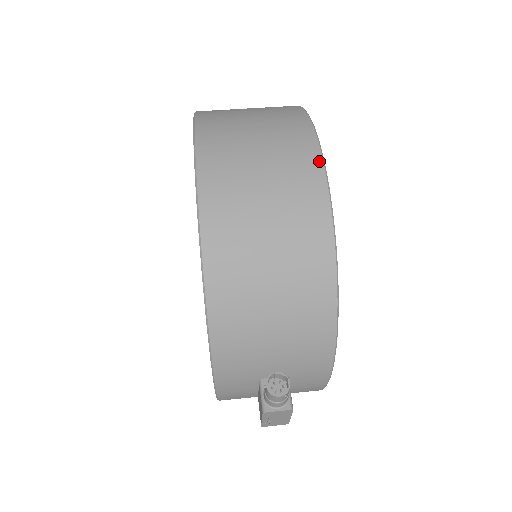
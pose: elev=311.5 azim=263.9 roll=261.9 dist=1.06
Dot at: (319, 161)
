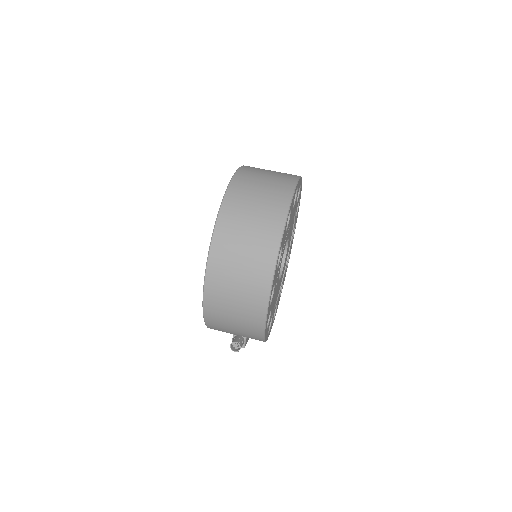
Dot at: (268, 292)
